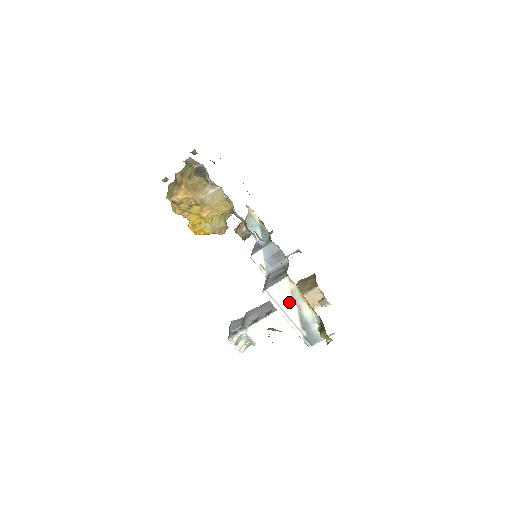
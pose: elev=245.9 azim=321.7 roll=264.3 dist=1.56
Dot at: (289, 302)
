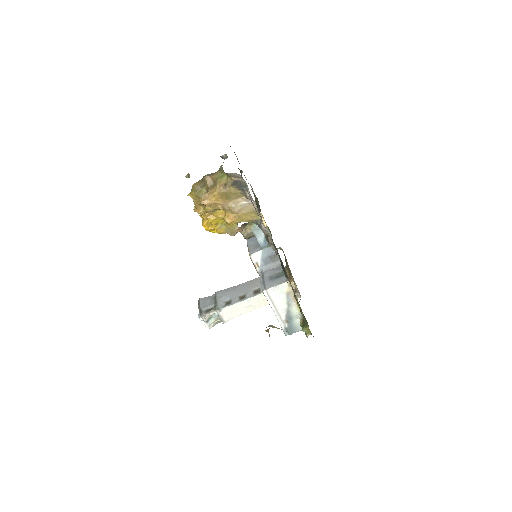
Dot at: (282, 301)
